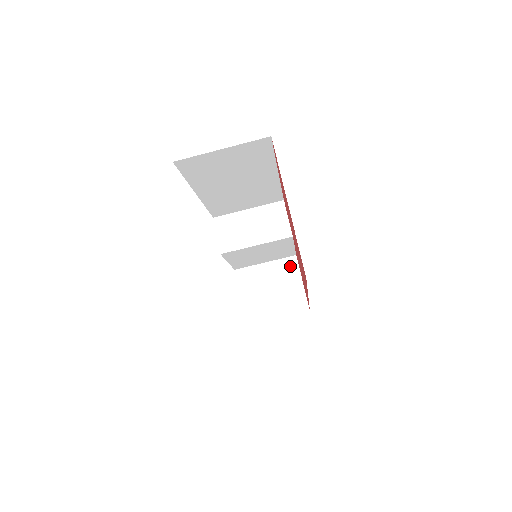
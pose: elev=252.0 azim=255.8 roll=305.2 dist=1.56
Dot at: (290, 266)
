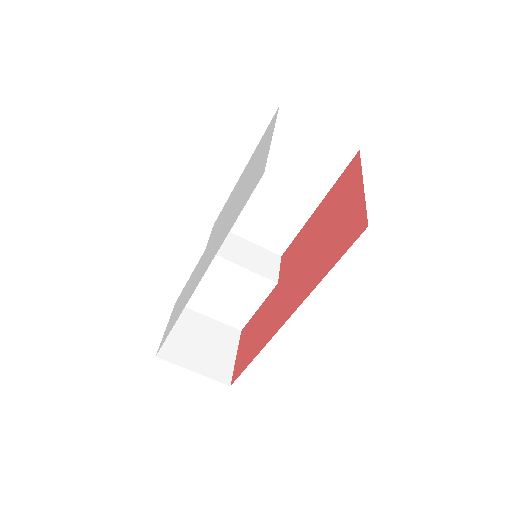
Dot at: (231, 335)
